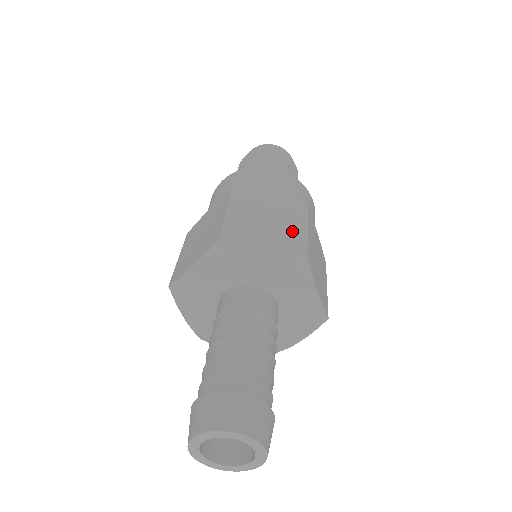
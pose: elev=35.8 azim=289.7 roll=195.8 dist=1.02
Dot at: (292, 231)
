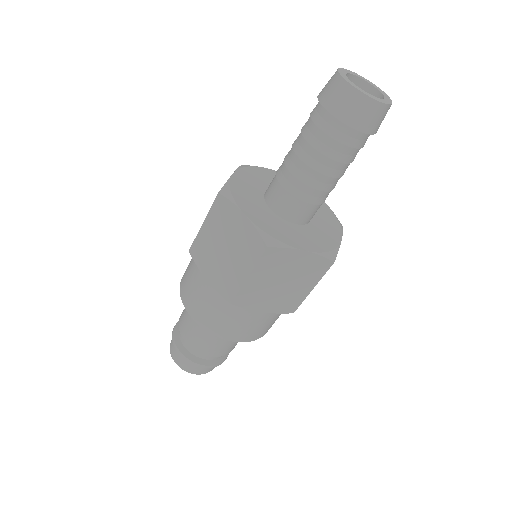
Dot at: occluded
